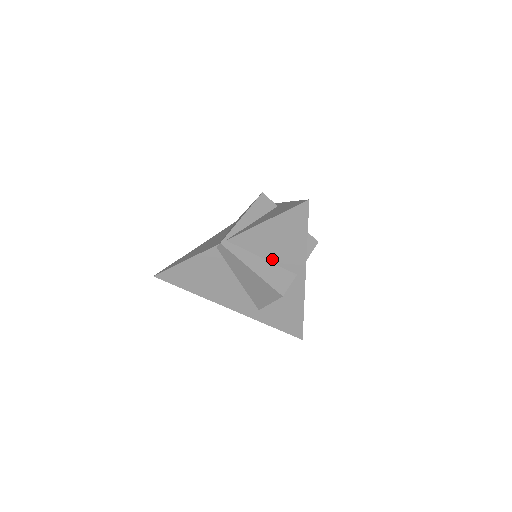
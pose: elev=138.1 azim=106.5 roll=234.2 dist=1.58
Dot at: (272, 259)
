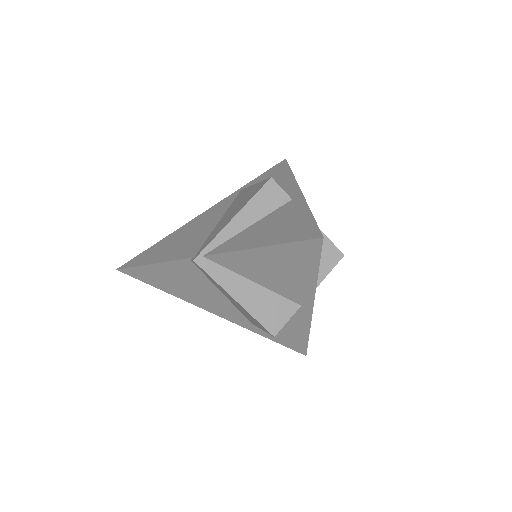
Dot at: (267, 285)
